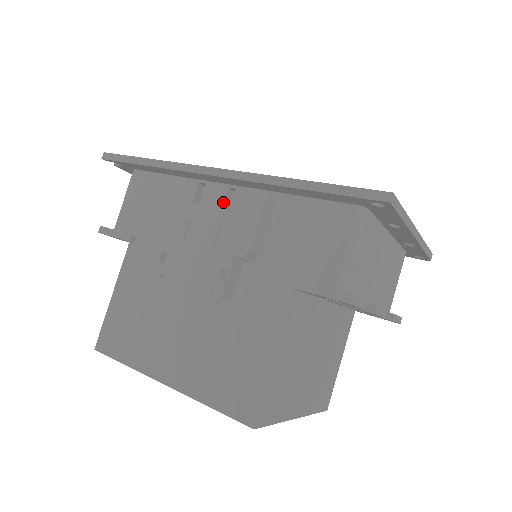
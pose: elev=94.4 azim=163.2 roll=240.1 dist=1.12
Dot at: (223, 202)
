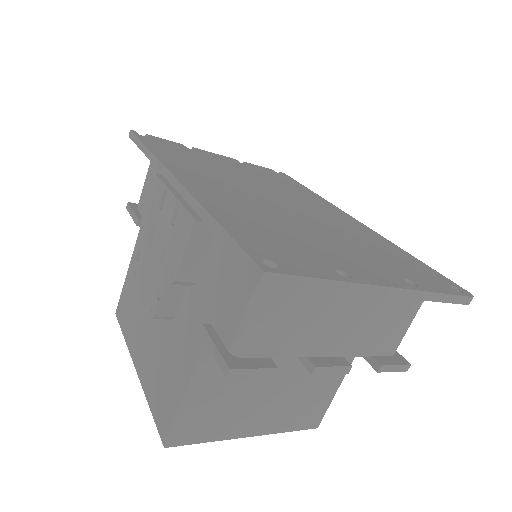
Dot at: (172, 217)
